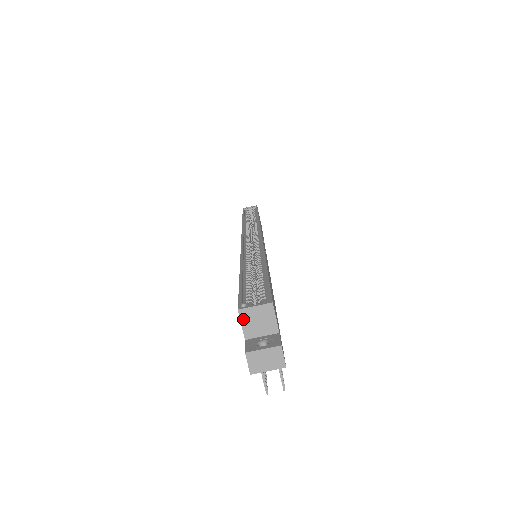
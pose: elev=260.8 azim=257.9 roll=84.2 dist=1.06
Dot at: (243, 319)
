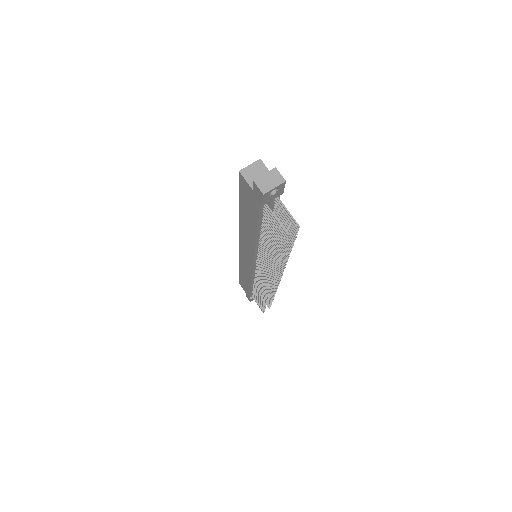
Dot at: (245, 176)
